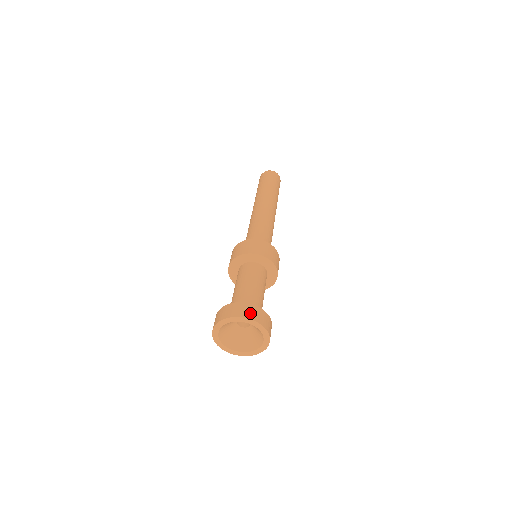
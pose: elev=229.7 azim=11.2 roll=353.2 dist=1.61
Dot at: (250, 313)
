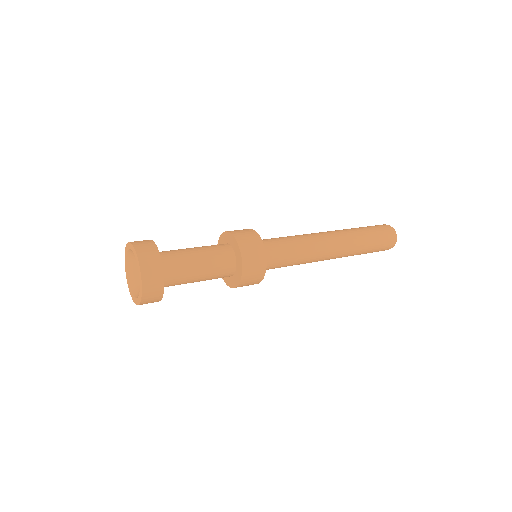
Dot at: (138, 241)
